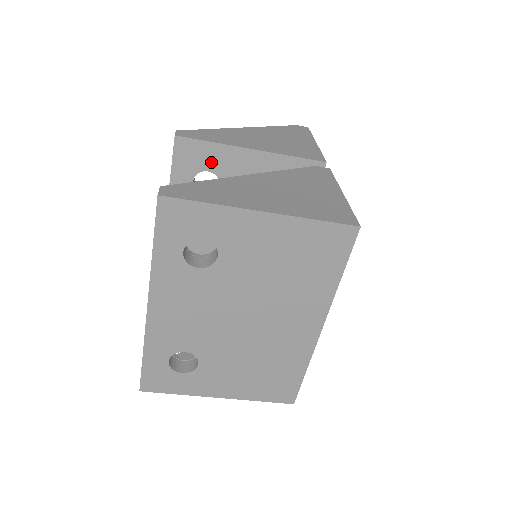
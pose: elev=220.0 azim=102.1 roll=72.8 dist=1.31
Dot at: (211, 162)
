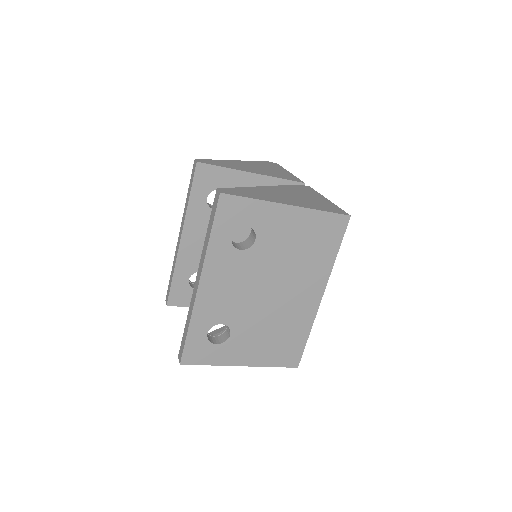
Dot at: (222, 183)
